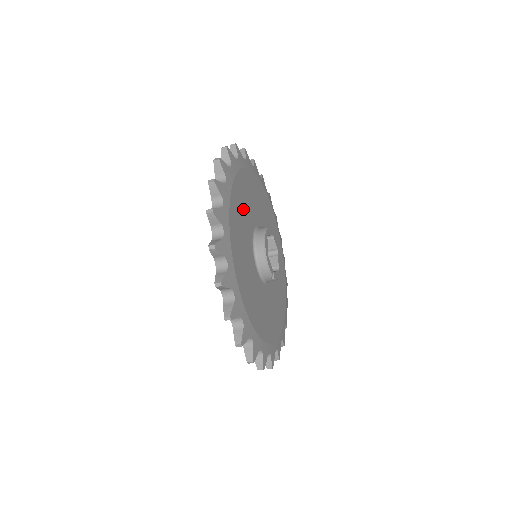
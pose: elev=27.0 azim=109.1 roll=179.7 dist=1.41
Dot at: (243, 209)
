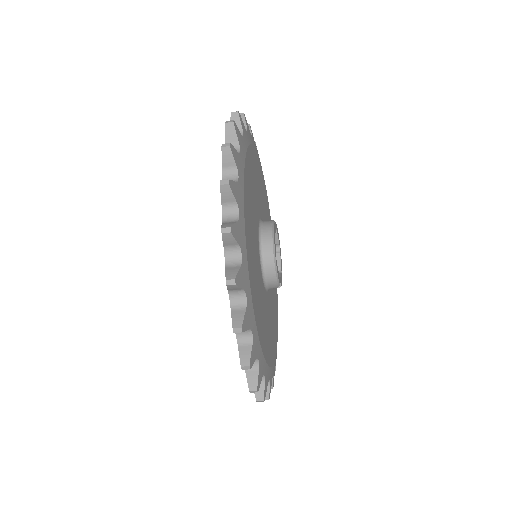
Dot at: (251, 207)
